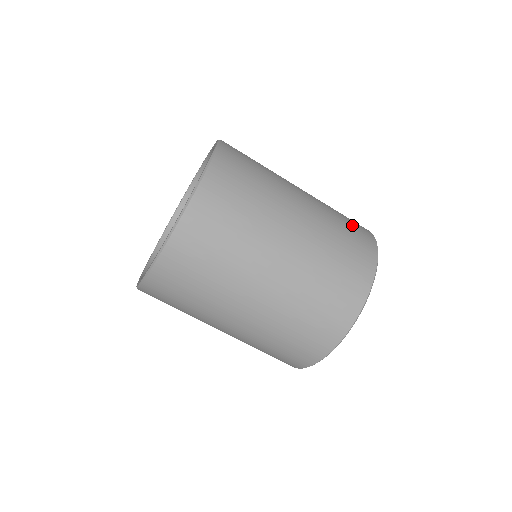
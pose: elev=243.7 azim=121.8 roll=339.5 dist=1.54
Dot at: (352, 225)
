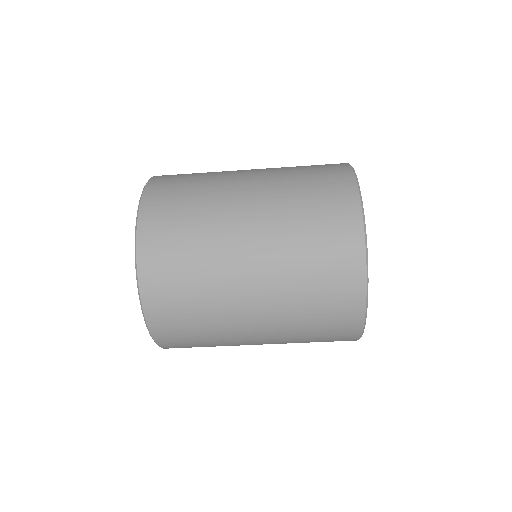
Dot at: occluded
